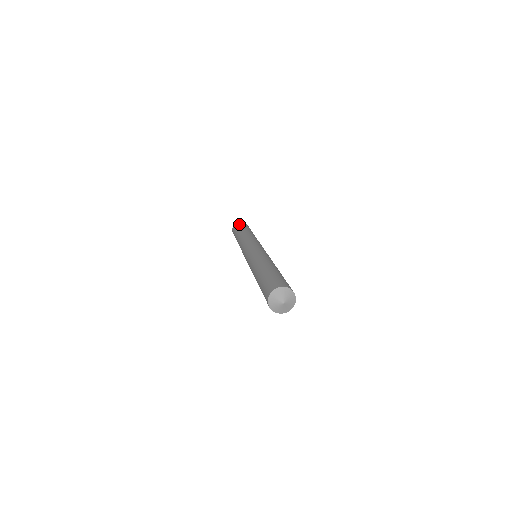
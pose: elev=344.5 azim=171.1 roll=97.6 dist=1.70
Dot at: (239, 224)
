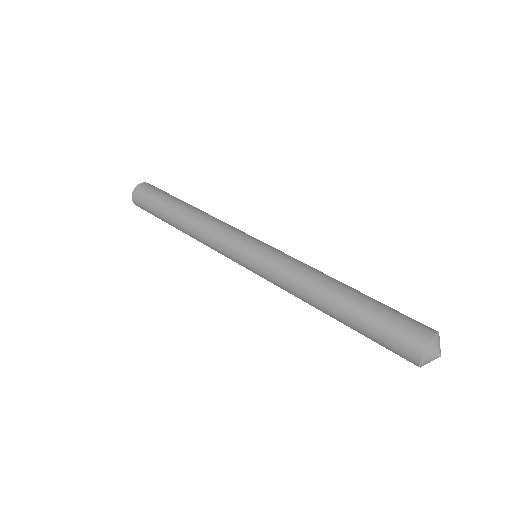
Dot at: (151, 190)
